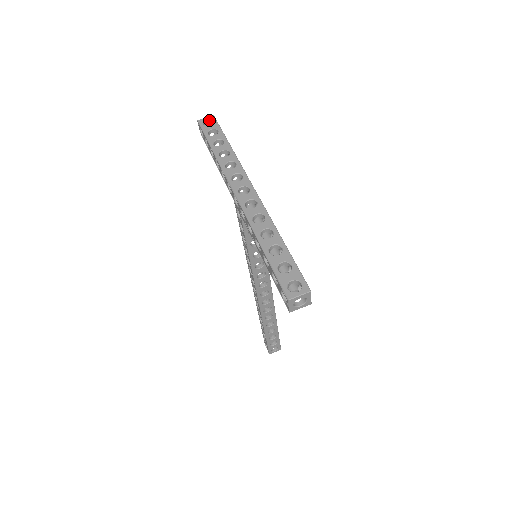
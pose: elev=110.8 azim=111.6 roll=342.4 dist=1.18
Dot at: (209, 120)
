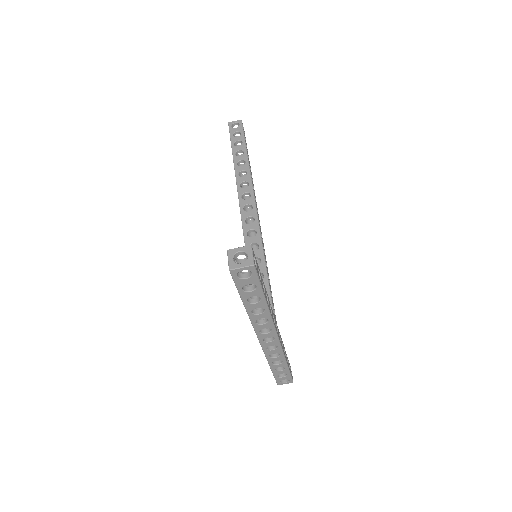
Dot at: (246, 269)
